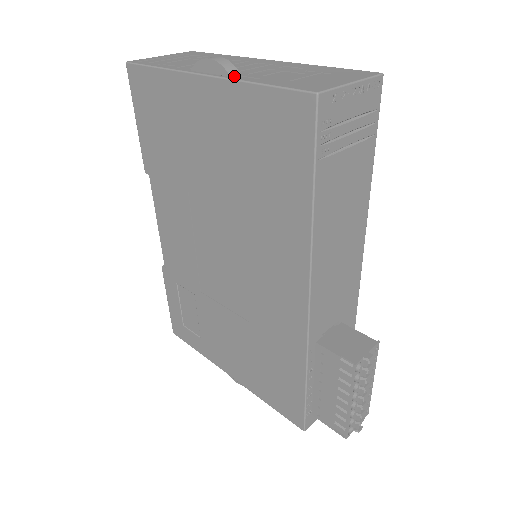
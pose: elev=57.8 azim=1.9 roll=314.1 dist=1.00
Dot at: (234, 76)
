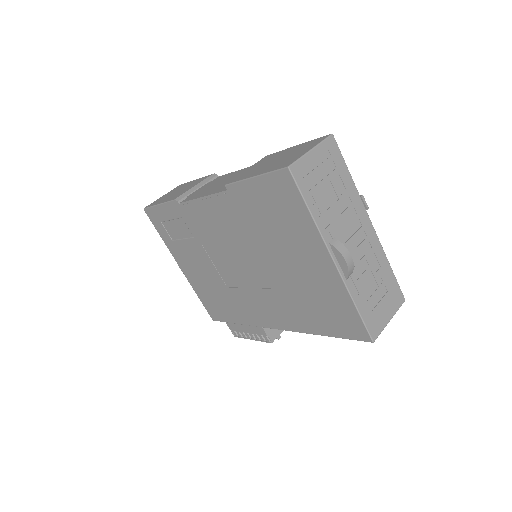
Dot at: (348, 279)
